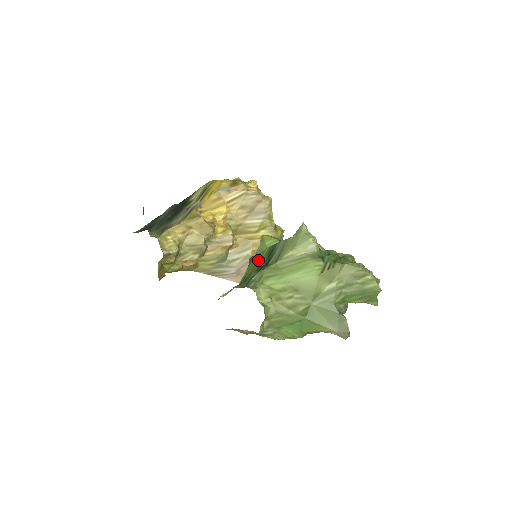
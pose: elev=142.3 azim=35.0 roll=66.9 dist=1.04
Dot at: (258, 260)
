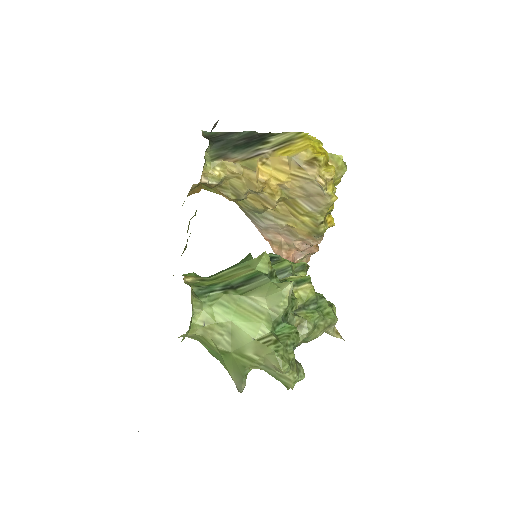
Dot at: (238, 274)
